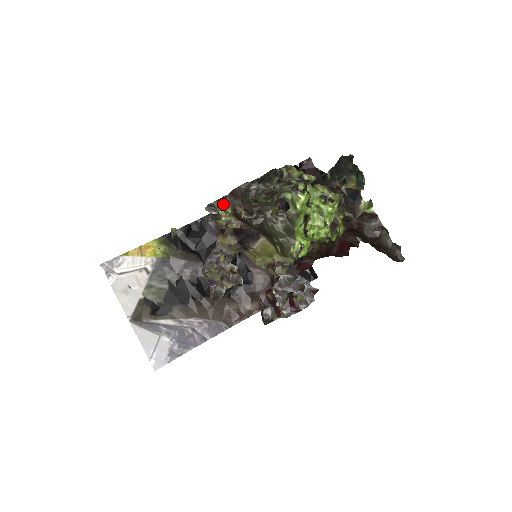
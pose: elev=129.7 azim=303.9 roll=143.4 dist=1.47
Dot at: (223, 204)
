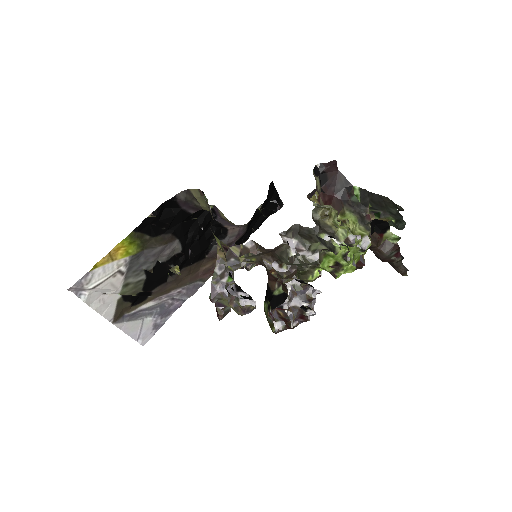
Dot at: (248, 257)
